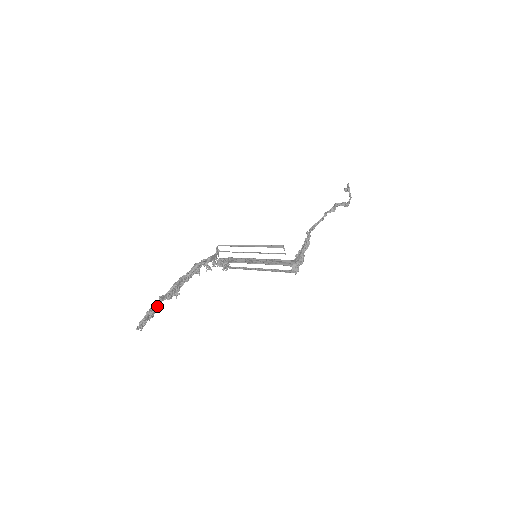
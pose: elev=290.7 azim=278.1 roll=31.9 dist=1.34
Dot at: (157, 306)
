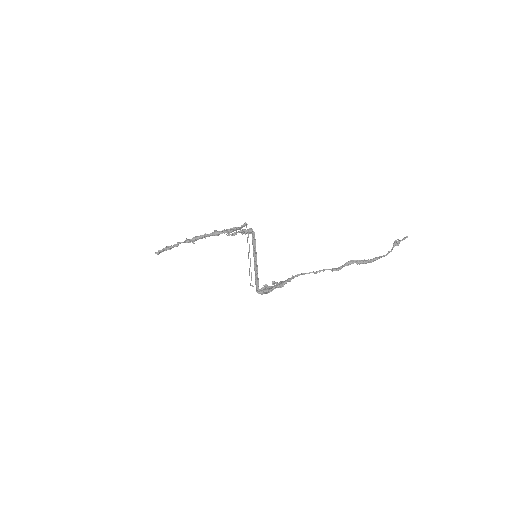
Dot at: occluded
